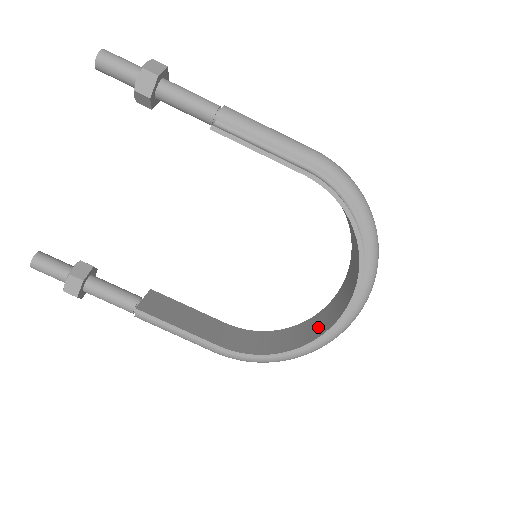
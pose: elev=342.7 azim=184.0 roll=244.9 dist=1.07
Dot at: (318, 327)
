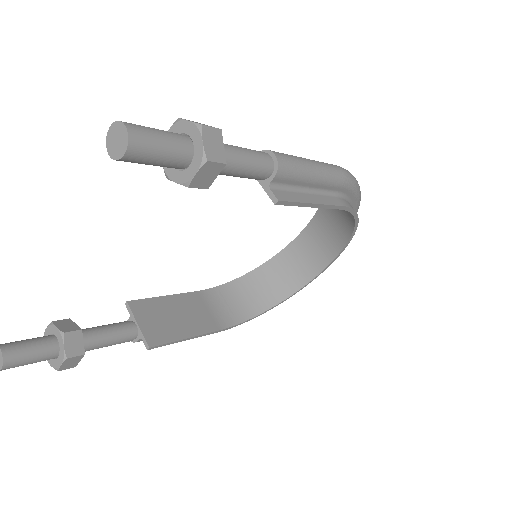
Dot at: (288, 278)
